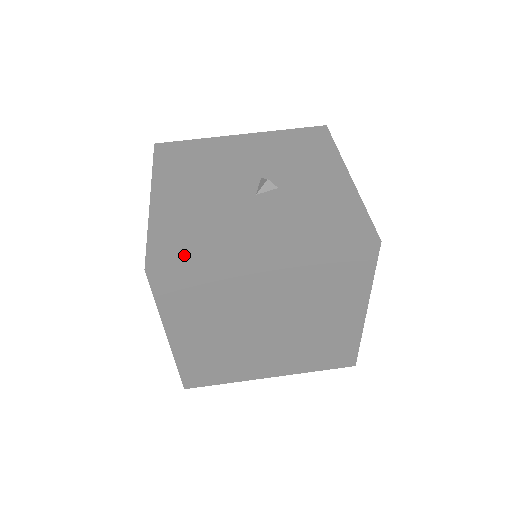
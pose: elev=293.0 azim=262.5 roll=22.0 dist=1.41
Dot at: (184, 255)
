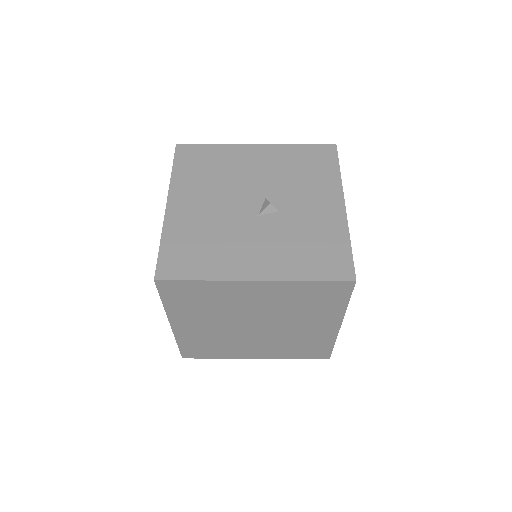
Dot at: (188, 270)
